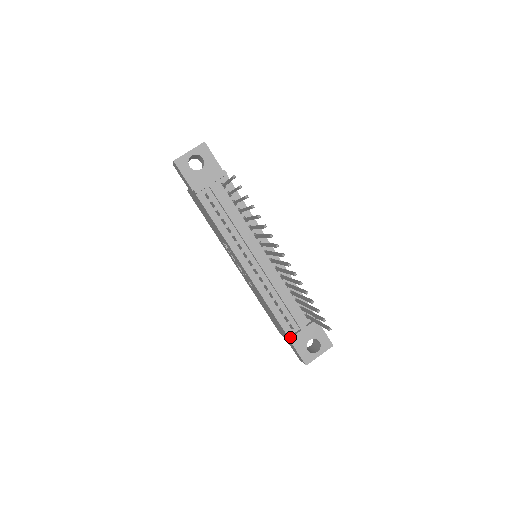
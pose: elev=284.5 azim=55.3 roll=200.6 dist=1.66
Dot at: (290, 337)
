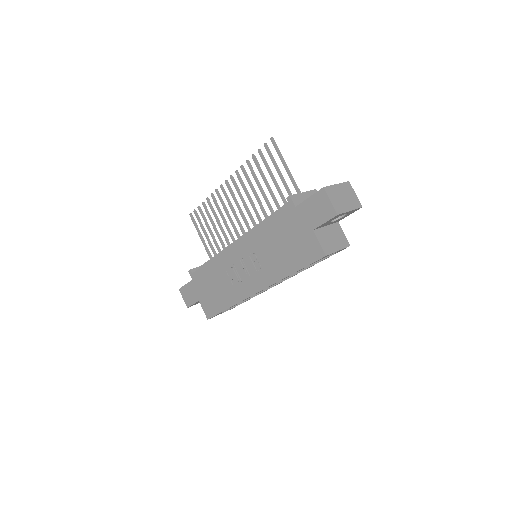
Dot at: (287, 200)
